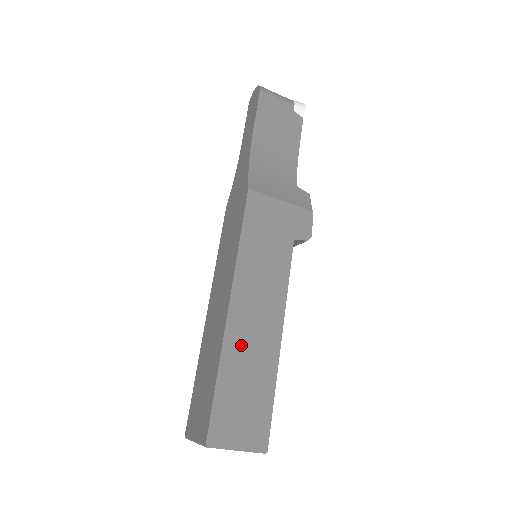
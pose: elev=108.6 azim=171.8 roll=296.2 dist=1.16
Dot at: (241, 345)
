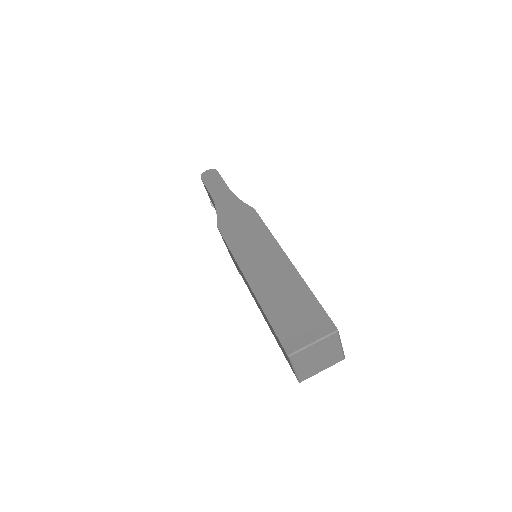
Dot at: occluded
